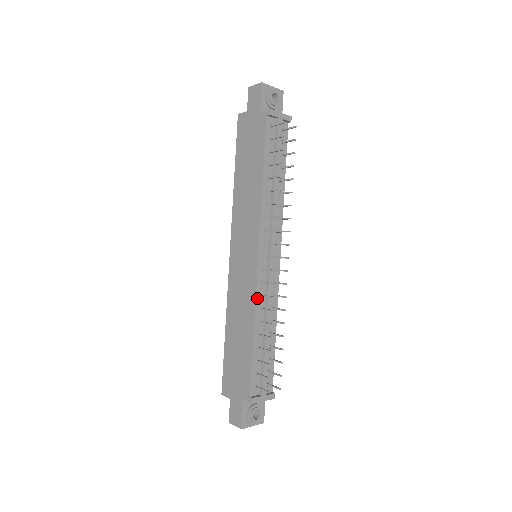
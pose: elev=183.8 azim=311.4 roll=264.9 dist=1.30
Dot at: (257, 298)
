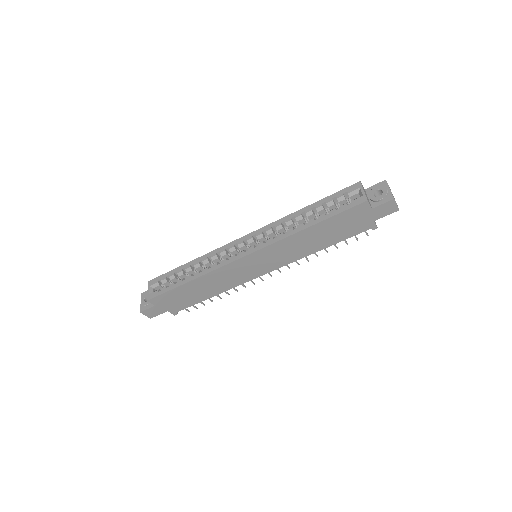
Dot at: (237, 285)
